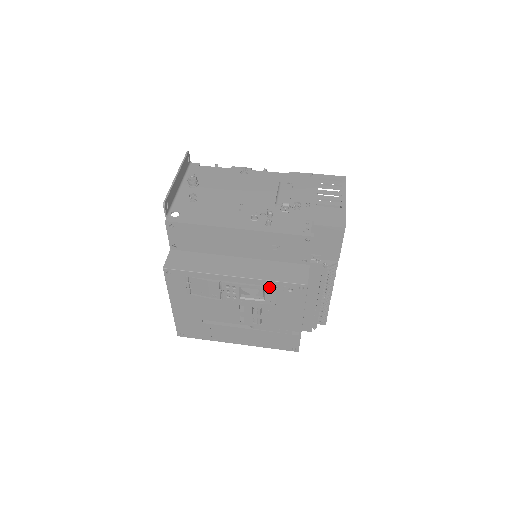
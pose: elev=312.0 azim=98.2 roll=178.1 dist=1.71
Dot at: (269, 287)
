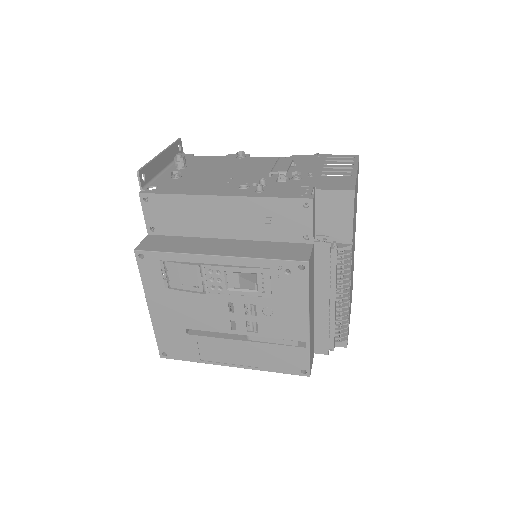
Dot at: (260, 268)
